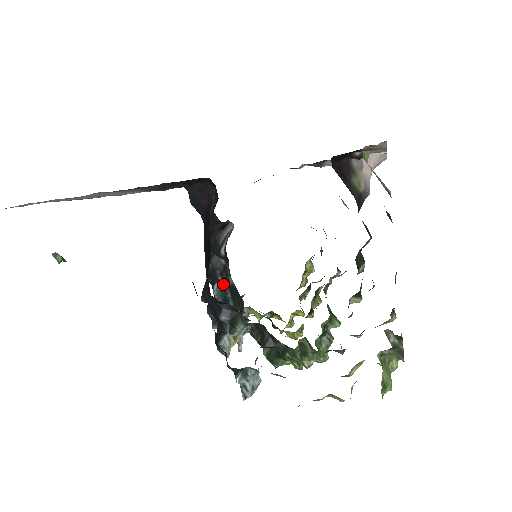
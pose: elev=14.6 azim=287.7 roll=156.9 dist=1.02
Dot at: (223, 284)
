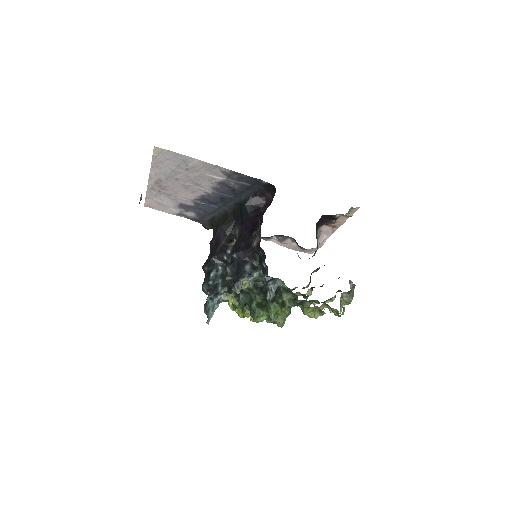
Dot at: (219, 271)
